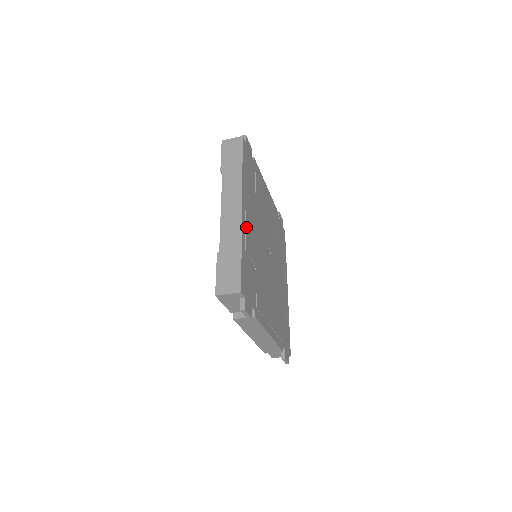
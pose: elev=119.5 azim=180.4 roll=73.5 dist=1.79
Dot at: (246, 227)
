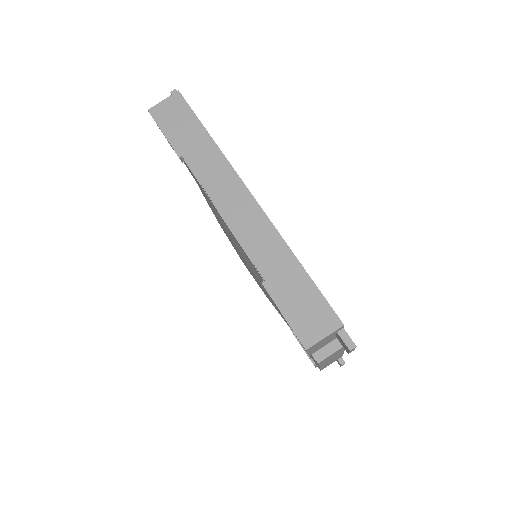
Dot at: occluded
